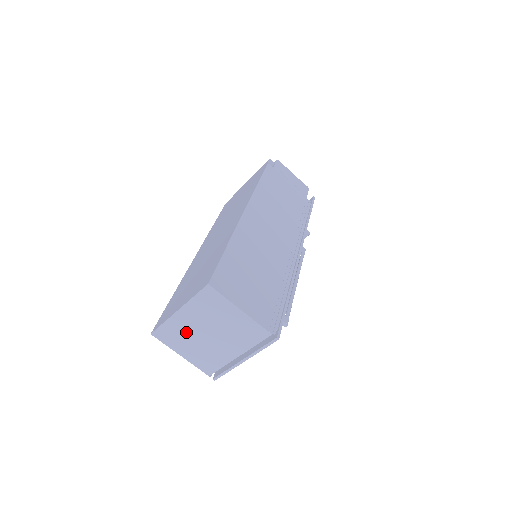
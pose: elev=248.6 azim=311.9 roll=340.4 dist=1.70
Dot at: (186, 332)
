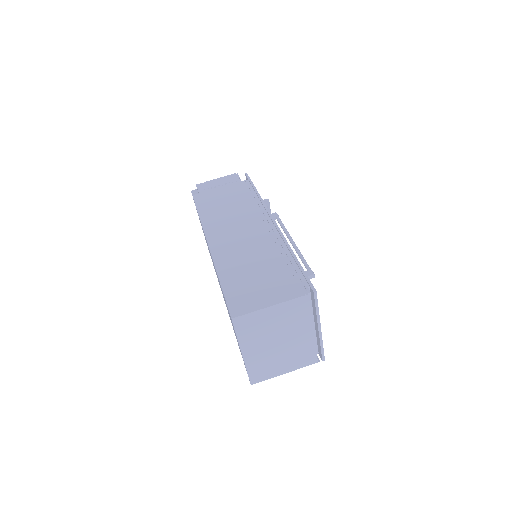
Dot at: (265, 358)
